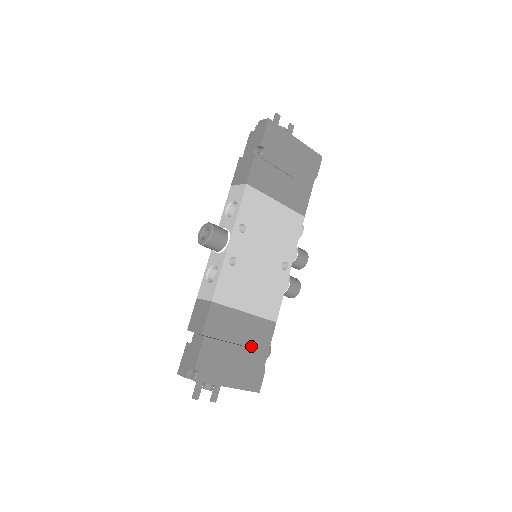
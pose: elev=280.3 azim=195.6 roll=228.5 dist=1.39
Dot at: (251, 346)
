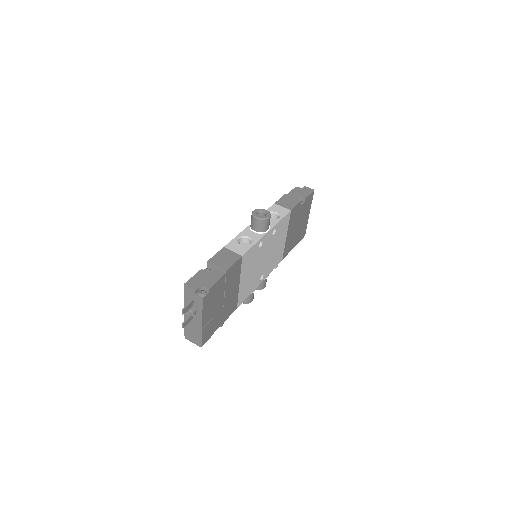
Dot at: (224, 309)
